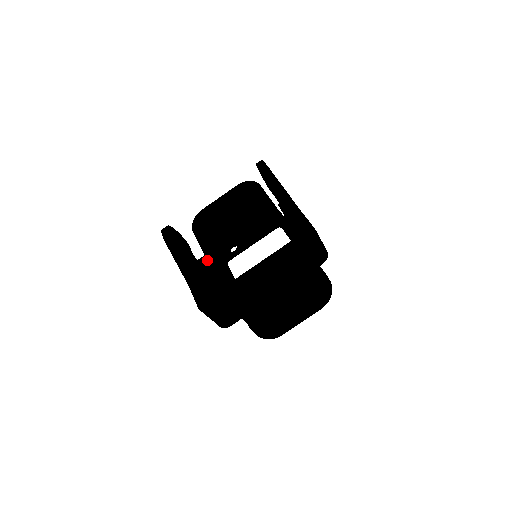
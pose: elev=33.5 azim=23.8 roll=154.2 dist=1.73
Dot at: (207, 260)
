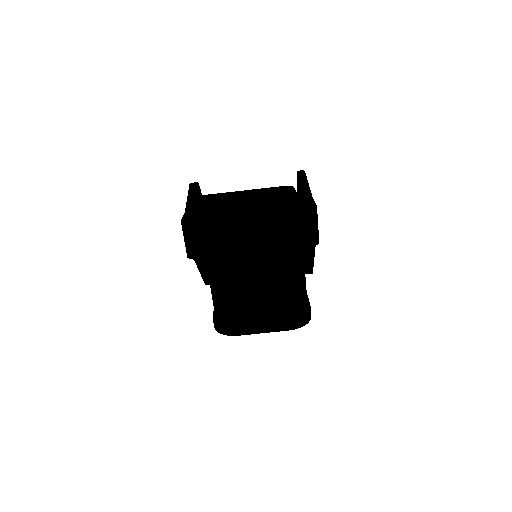
Dot at: occluded
